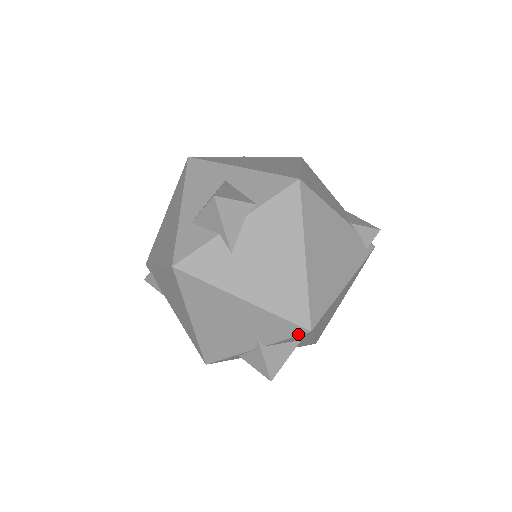
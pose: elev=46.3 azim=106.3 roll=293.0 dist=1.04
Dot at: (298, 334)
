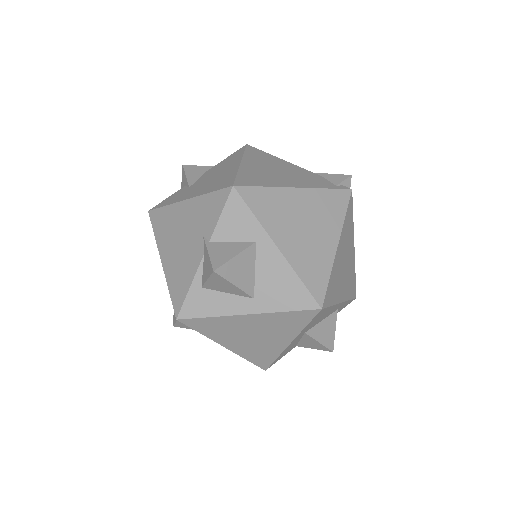
Dot at: (226, 199)
